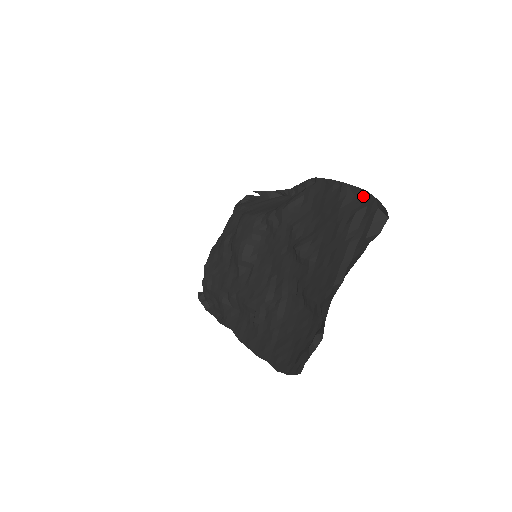
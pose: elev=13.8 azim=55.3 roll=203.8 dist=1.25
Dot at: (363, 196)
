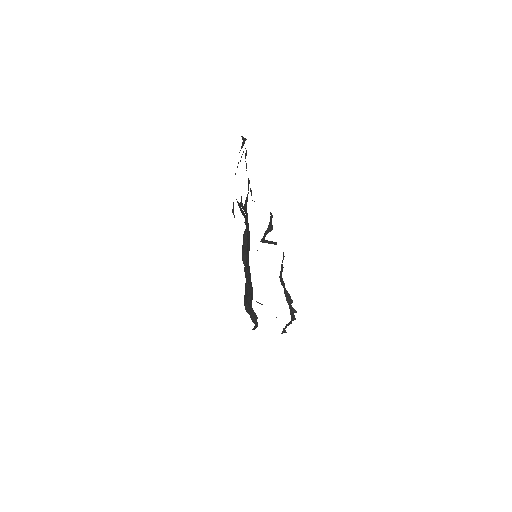
Dot at: (246, 150)
